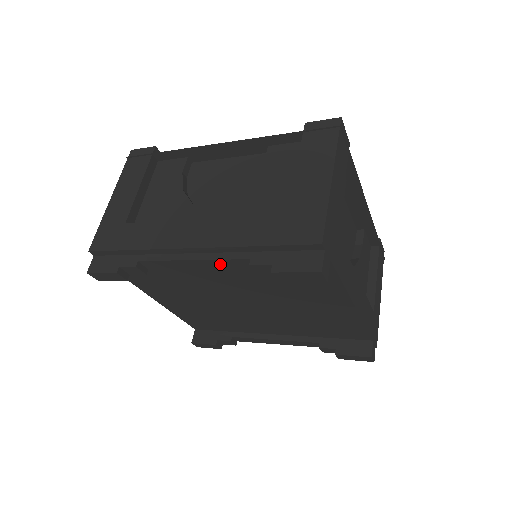
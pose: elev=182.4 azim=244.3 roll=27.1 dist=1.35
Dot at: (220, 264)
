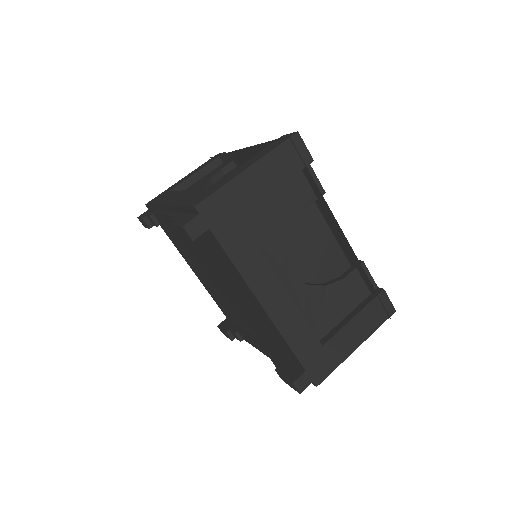
Dot at: occluded
